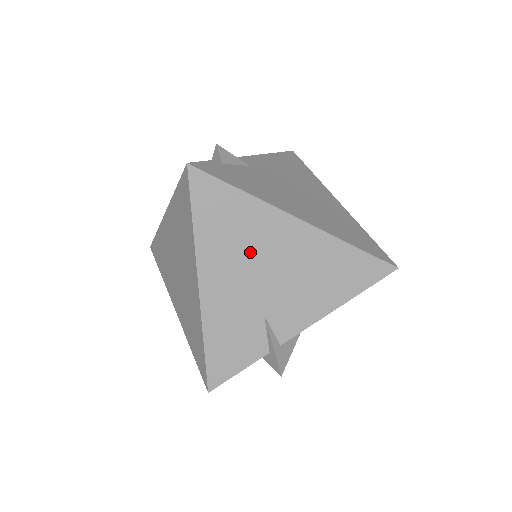
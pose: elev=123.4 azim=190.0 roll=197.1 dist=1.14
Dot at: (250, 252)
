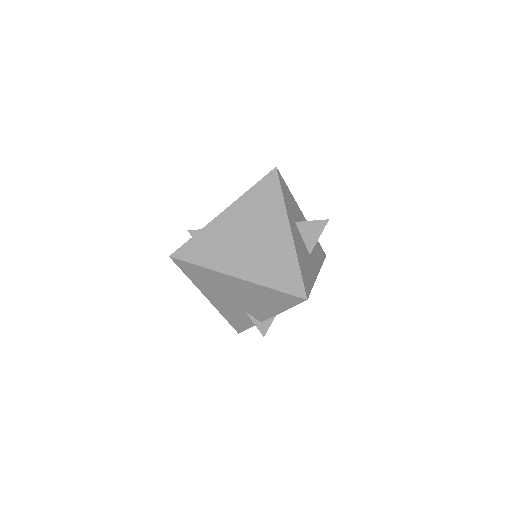
Dot at: (221, 289)
